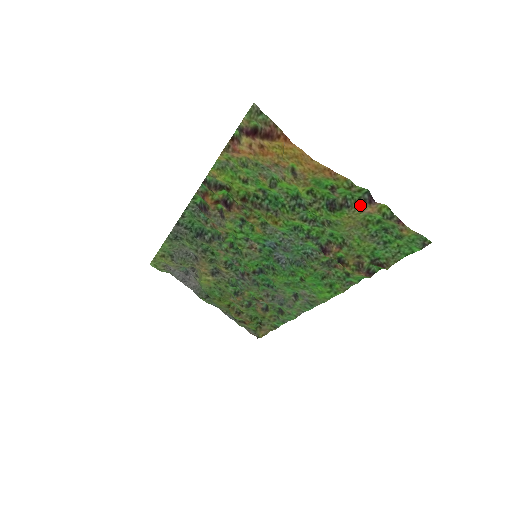
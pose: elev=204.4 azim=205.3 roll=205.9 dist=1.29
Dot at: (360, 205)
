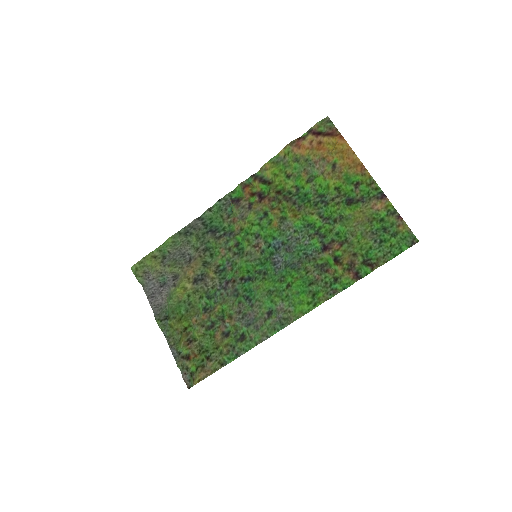
Dot at: (373, 200)
